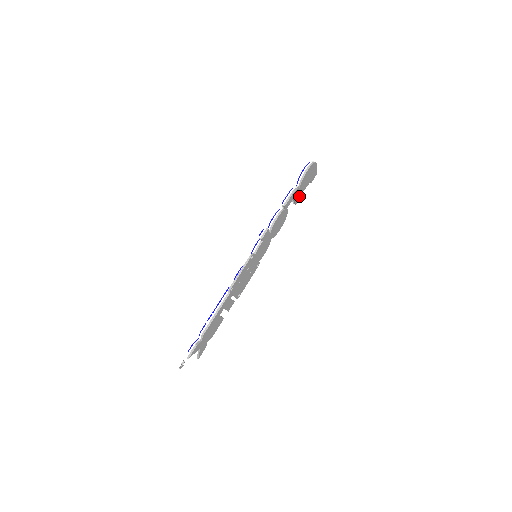
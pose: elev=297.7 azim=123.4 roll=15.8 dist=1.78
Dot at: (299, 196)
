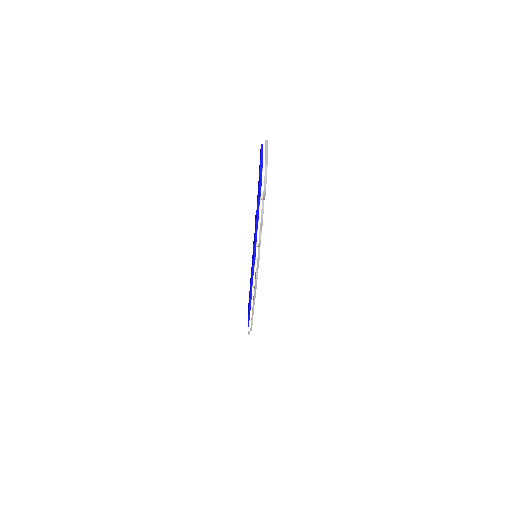
Dot at: occluded
